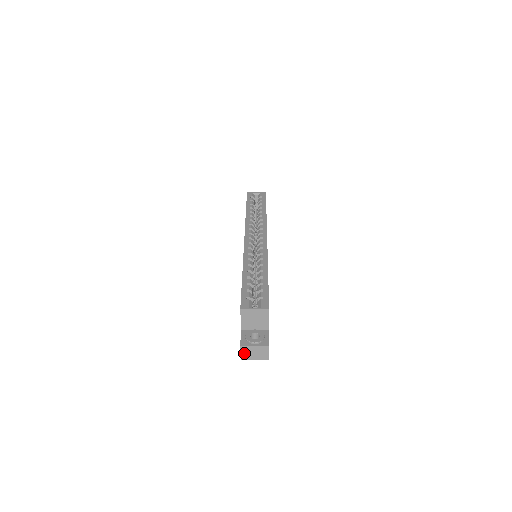
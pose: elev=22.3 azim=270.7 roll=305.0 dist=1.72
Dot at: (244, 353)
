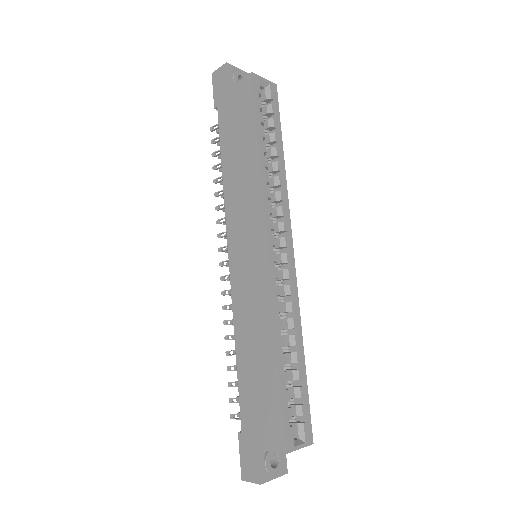
Dot at: (254, 481)
